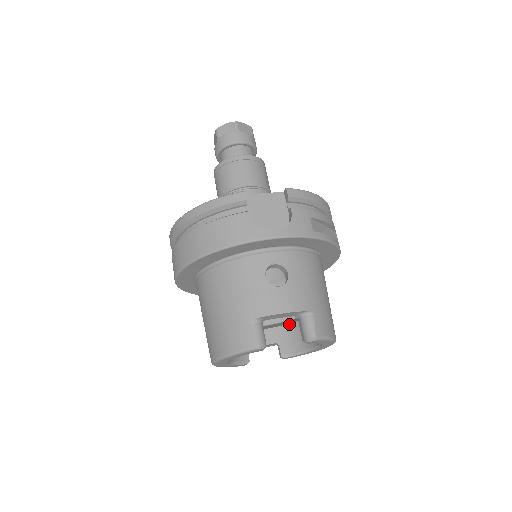
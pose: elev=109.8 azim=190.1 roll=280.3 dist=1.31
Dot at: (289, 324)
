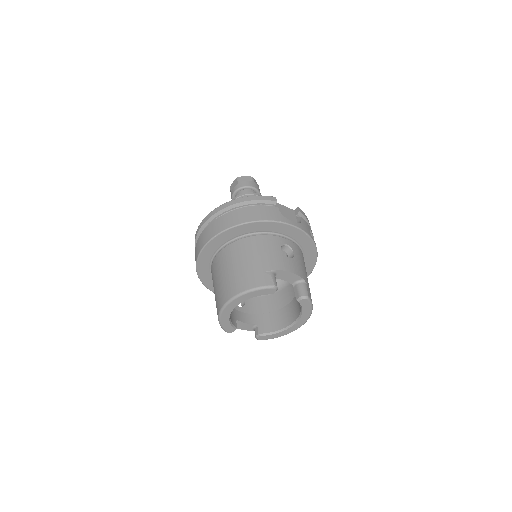
Dot at: (267, 313)
